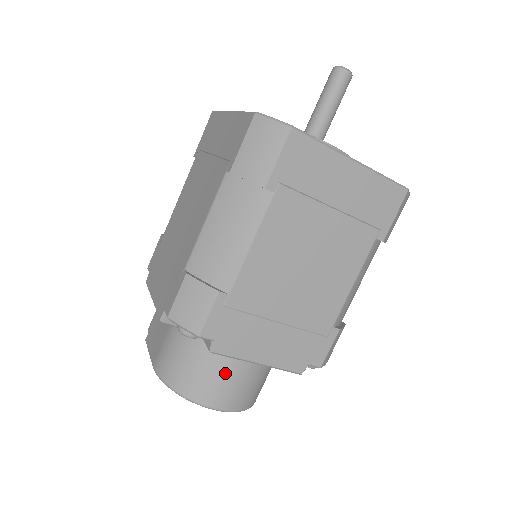
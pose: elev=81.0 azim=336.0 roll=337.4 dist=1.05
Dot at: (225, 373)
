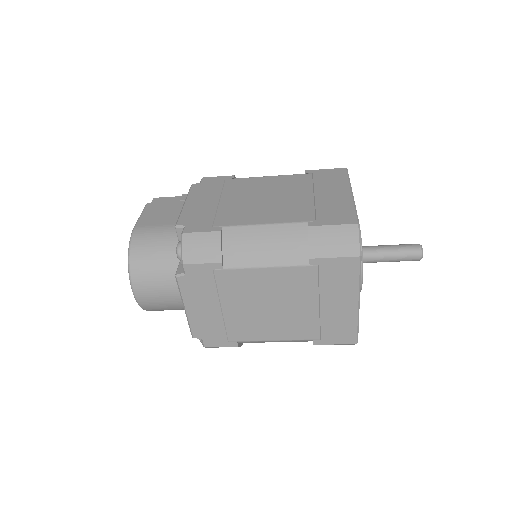
Dot at: (163, 286)
